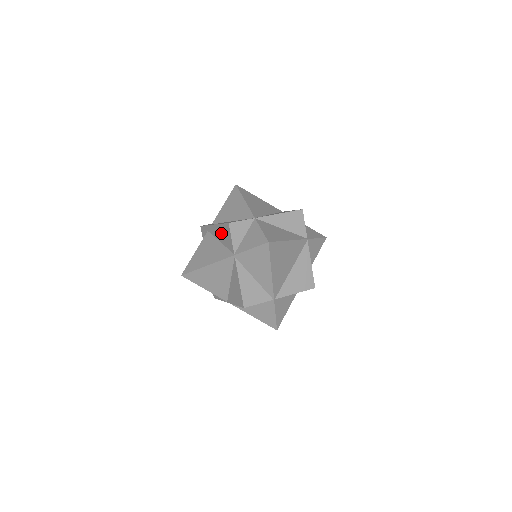
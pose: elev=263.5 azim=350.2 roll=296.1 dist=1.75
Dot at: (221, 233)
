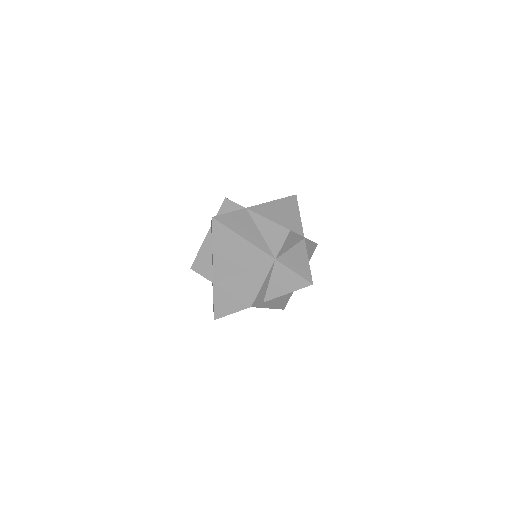
Dot at: occluded
